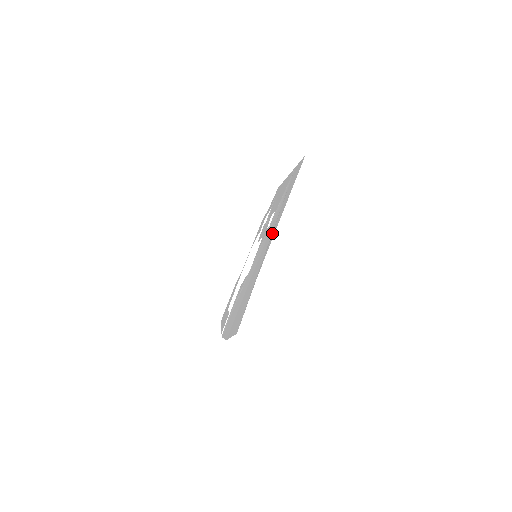
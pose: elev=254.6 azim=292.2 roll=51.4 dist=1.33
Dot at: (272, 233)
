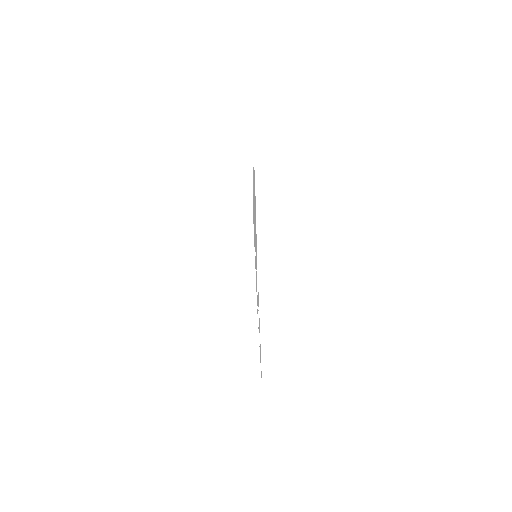
Dot at: (253, 202)
